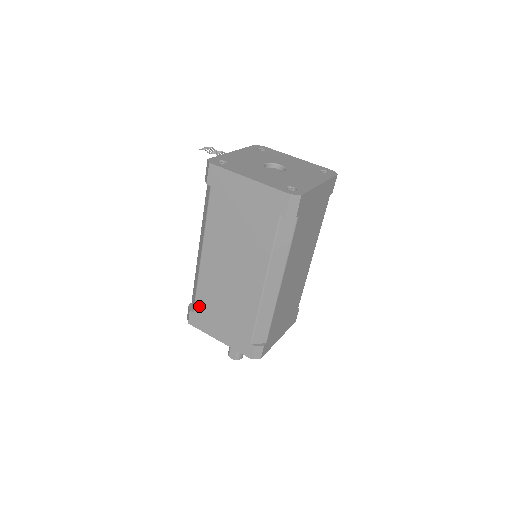
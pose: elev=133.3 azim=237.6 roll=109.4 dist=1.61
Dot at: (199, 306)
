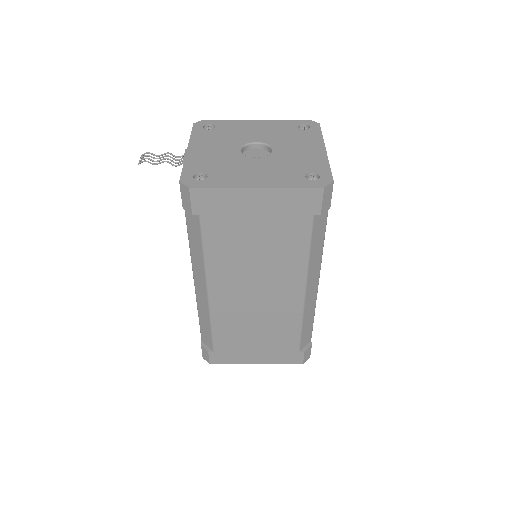
Dot at: (220, 344)
